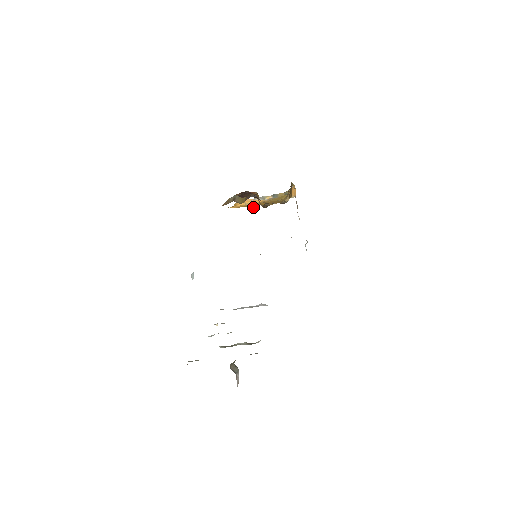
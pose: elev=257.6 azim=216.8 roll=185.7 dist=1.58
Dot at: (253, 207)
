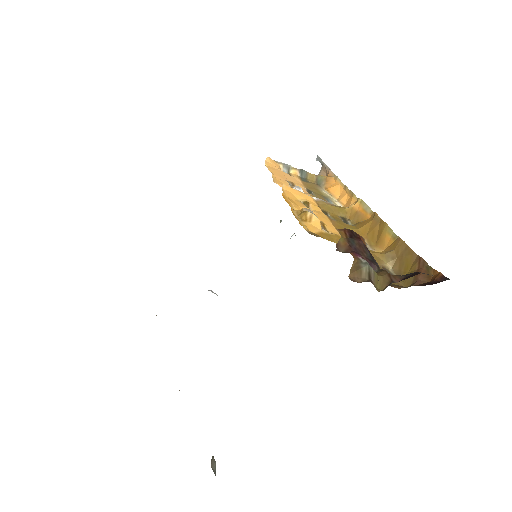
Dot at: occluded
